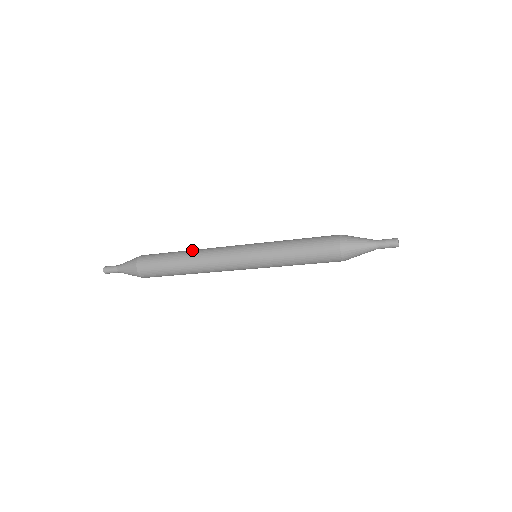
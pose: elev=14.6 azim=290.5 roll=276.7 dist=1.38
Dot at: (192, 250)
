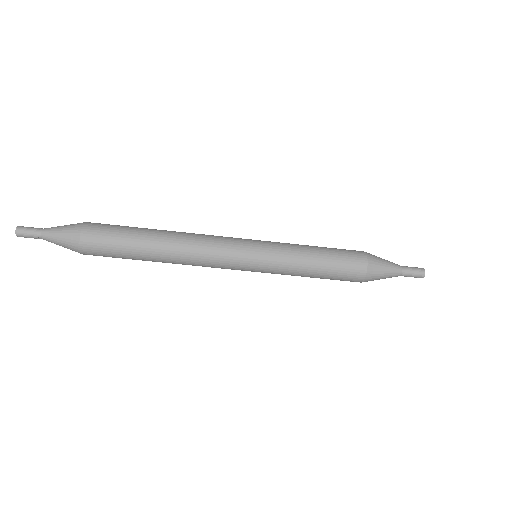
Dot at: occluded
